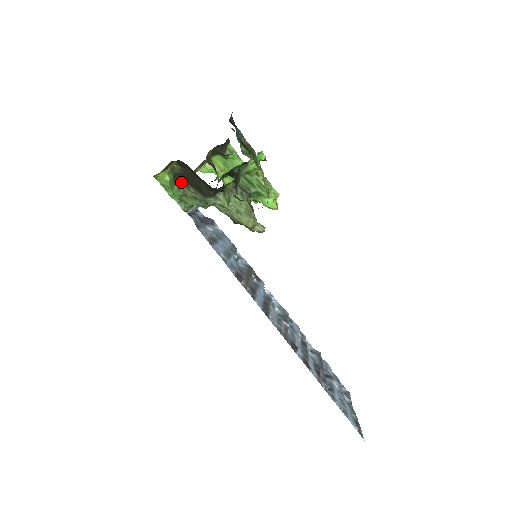
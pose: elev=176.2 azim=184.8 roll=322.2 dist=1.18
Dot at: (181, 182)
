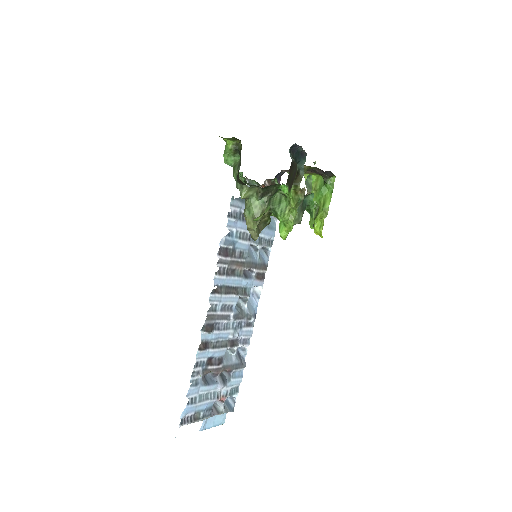
Dot at: (240, 158)
